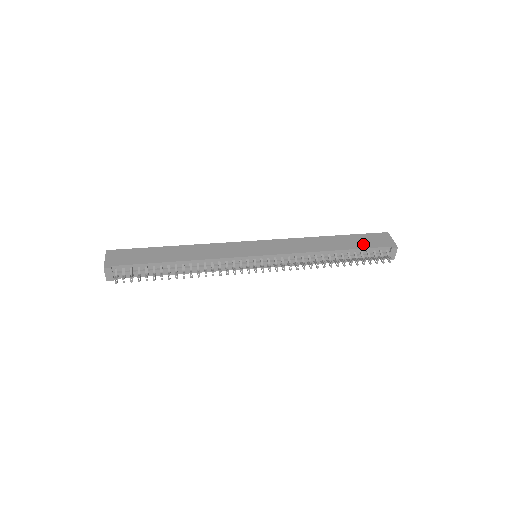
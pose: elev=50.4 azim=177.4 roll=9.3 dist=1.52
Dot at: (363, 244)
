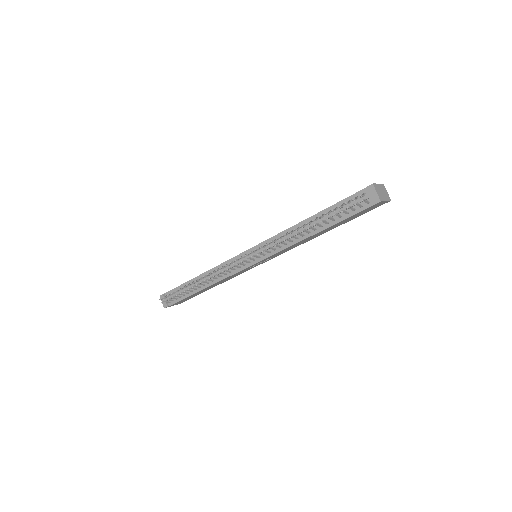
Dot at: occluded
